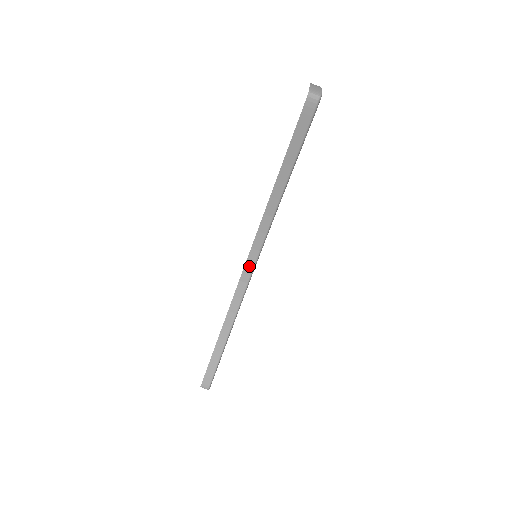
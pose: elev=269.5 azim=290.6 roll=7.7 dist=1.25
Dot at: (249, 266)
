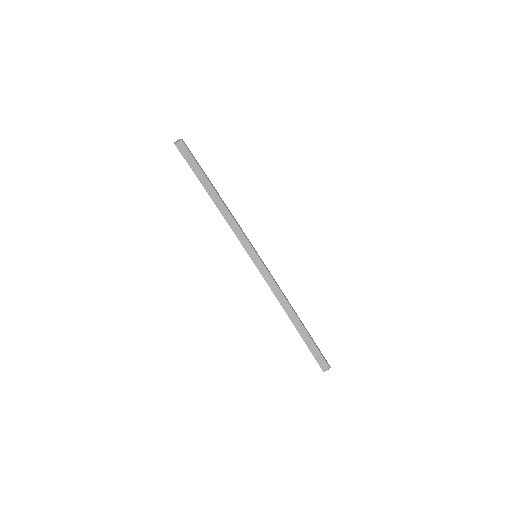
Dot at: (260, 266)
